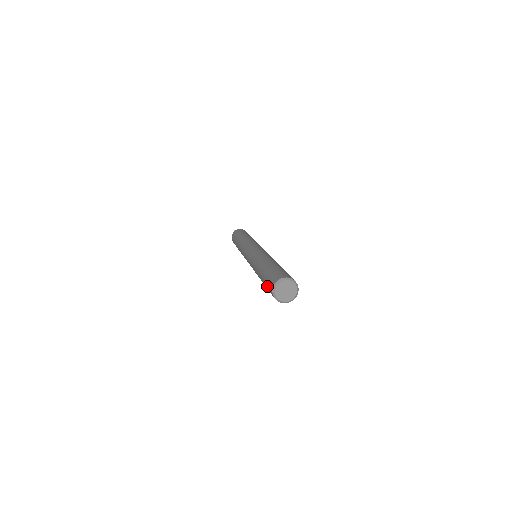
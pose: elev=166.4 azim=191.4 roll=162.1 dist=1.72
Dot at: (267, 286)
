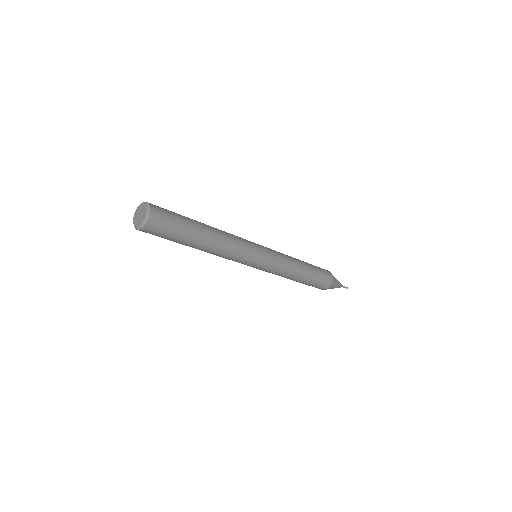
Dot at: occluded
